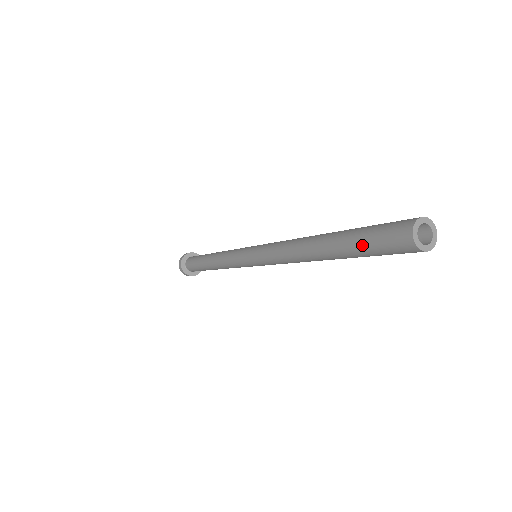
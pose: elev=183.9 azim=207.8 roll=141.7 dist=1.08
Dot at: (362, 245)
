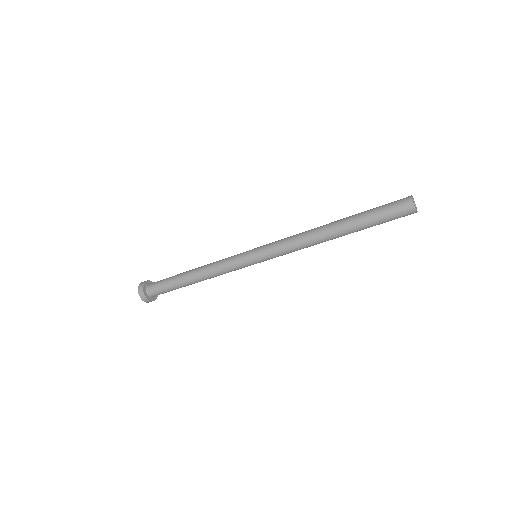
Dot at: (375, 210)
